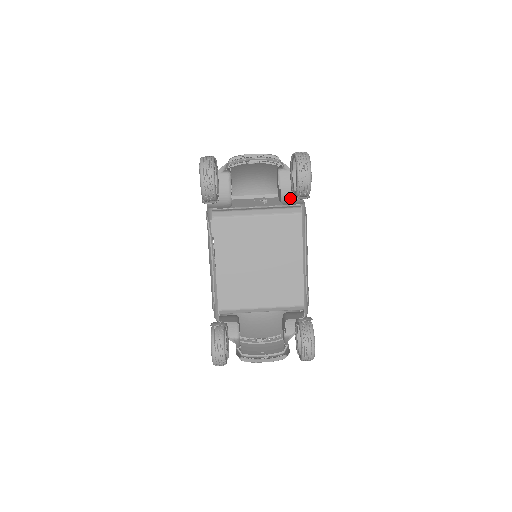
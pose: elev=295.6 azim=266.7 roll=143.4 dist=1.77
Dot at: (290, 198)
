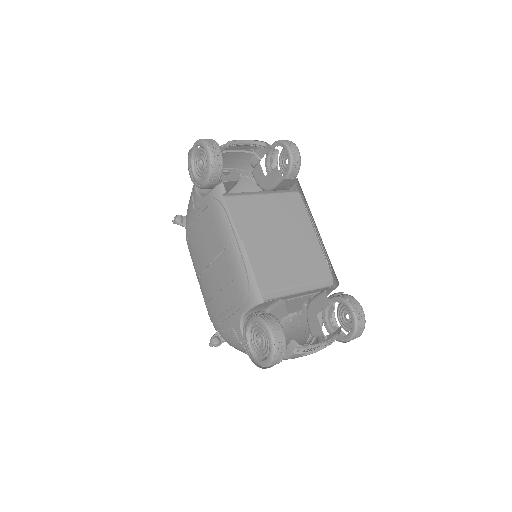
Dot at: occluded
